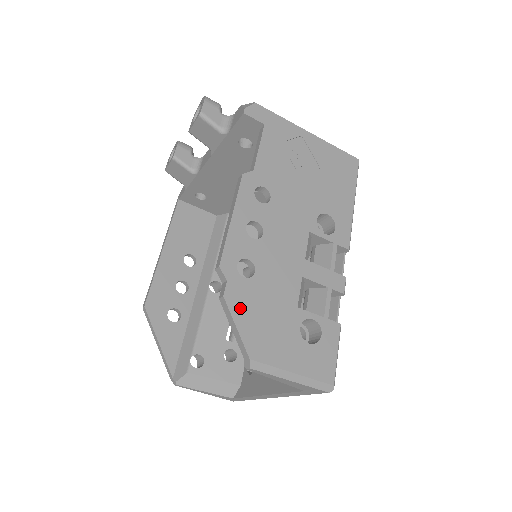
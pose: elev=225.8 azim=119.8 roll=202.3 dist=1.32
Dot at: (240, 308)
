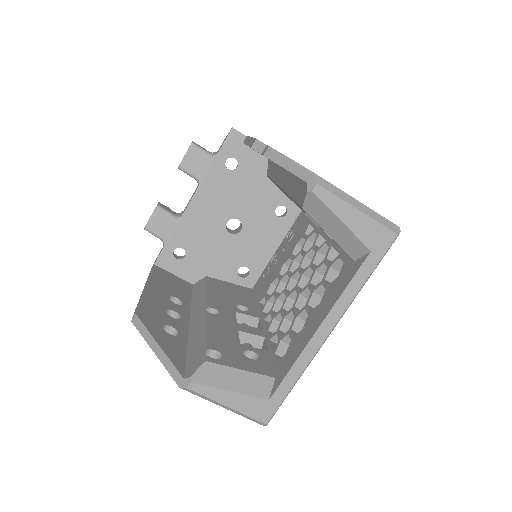
Dot at: occluded
